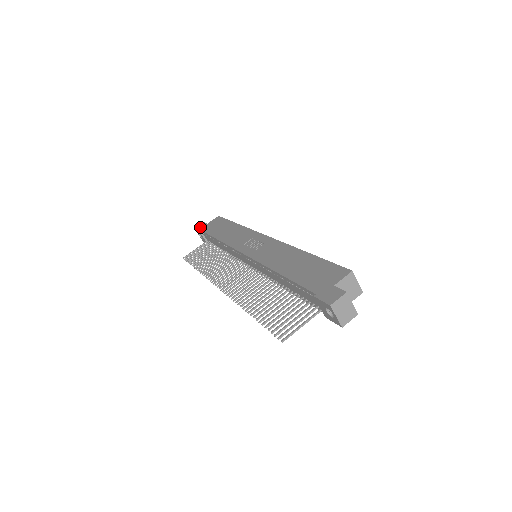
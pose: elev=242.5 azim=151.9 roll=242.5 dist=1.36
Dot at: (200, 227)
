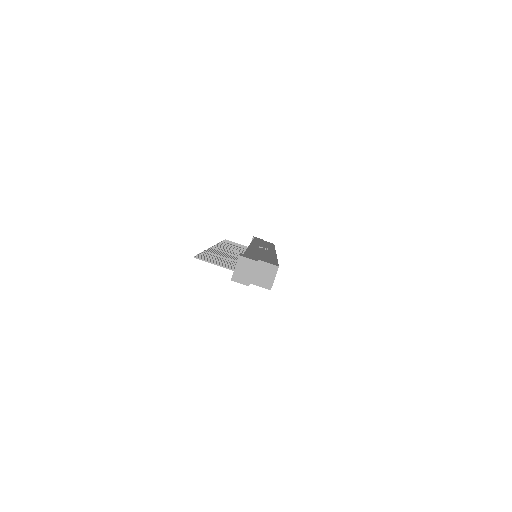
Dot at: occluded
